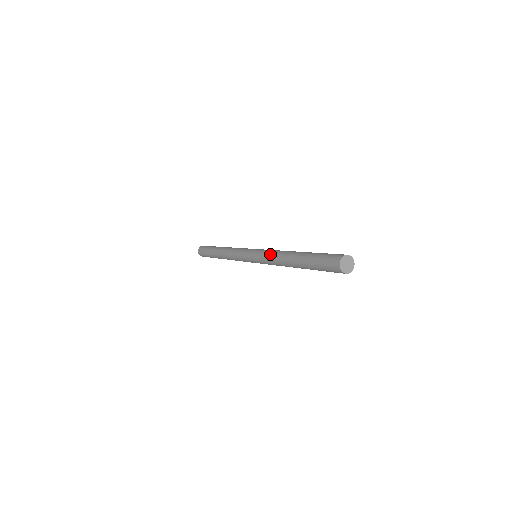
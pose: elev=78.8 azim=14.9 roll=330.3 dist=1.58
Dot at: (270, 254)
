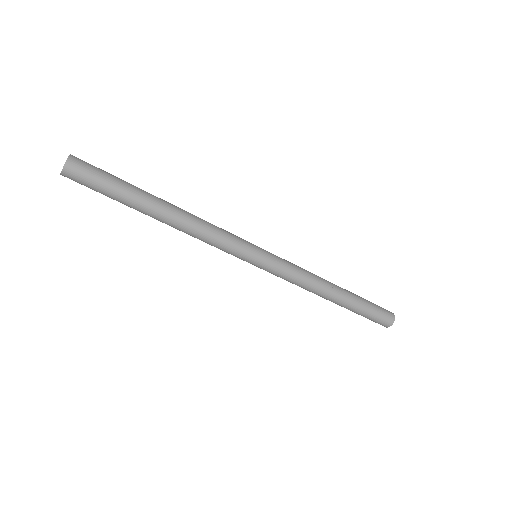
Dot at: (301, 280)
